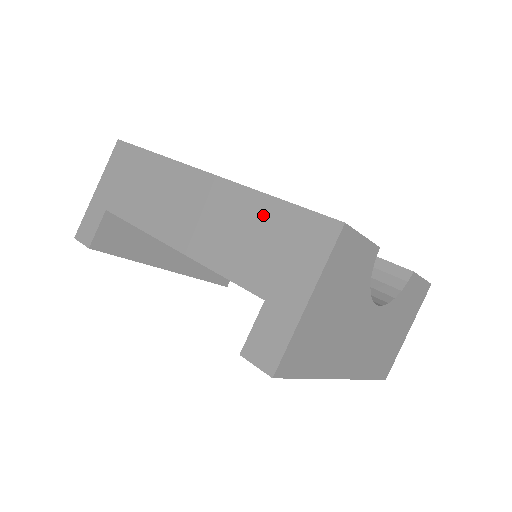
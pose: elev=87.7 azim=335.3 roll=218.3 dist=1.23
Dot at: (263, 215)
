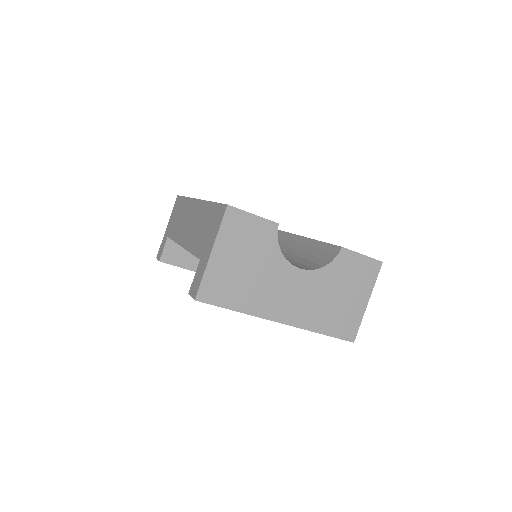
Dot at: (207, 213)
